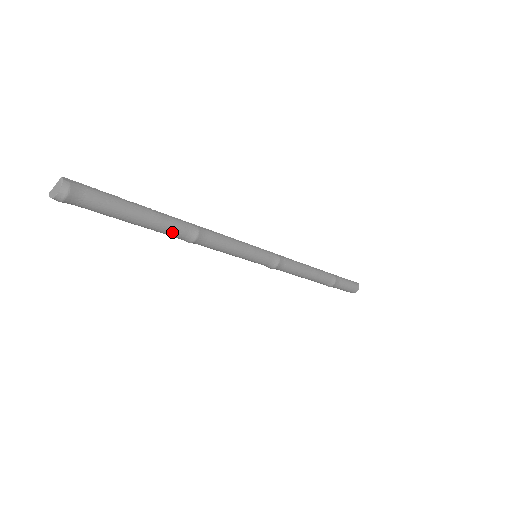
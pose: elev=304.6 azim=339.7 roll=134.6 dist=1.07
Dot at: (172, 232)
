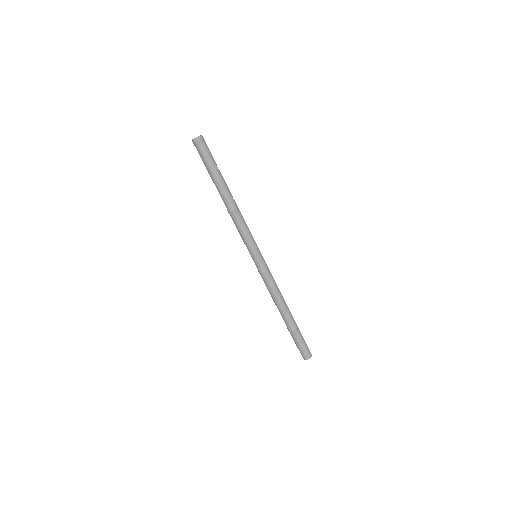
Dot at: (224, 197)
